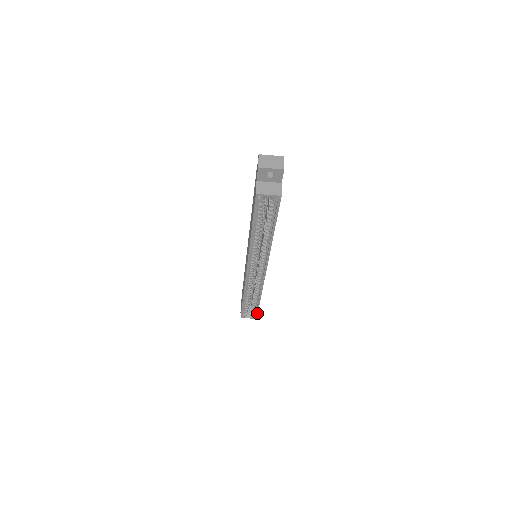
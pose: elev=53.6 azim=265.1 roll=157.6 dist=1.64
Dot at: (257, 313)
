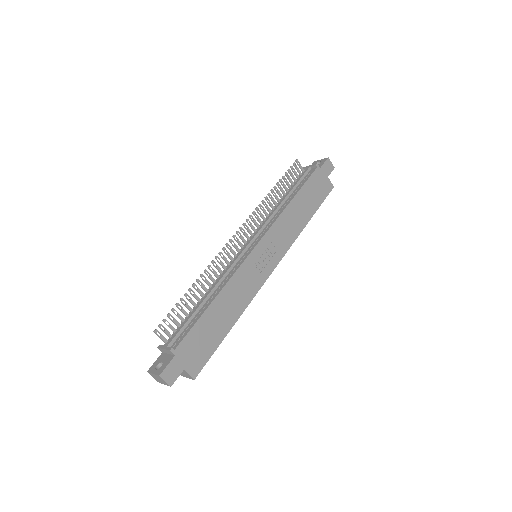
Dot at: occluded
